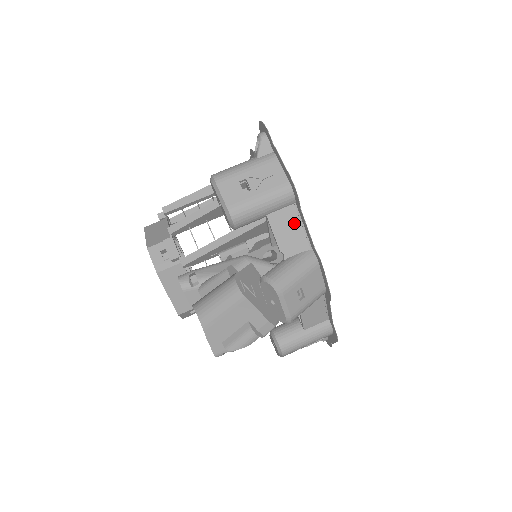
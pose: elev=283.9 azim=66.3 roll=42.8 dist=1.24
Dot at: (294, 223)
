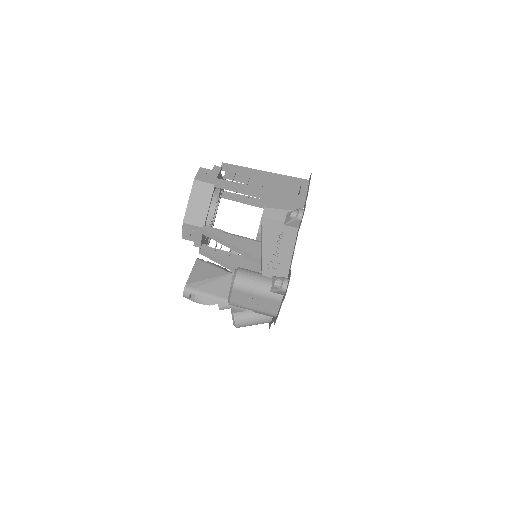
Dot at: occluded
